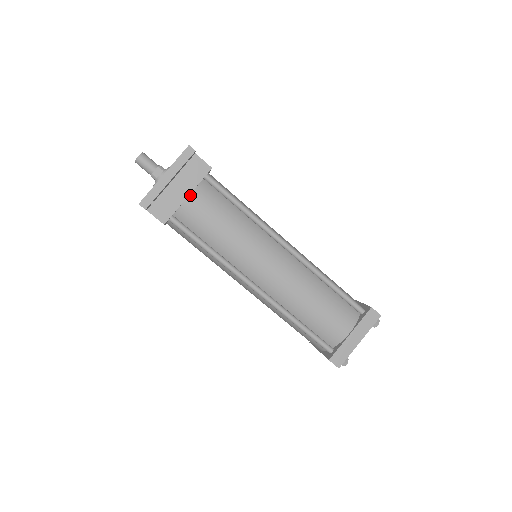
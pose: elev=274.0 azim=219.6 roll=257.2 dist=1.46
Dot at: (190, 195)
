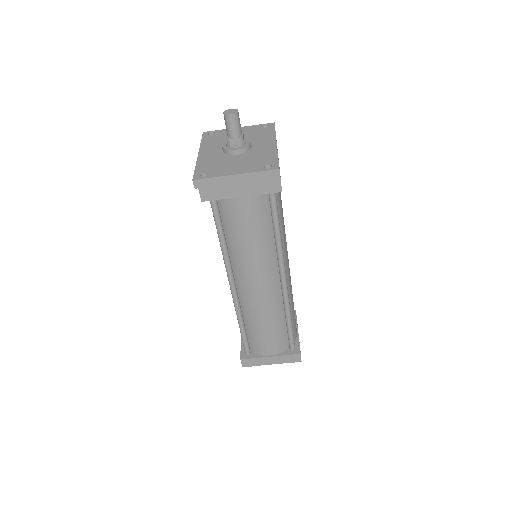
Dot at: (244, 196)
